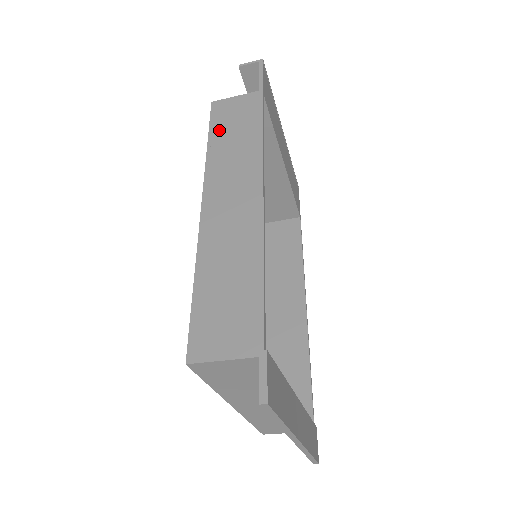
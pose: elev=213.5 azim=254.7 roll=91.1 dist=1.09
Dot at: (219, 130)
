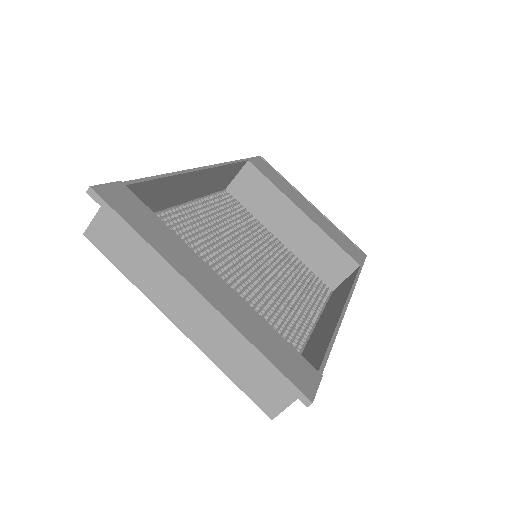
Dot at: occluded
